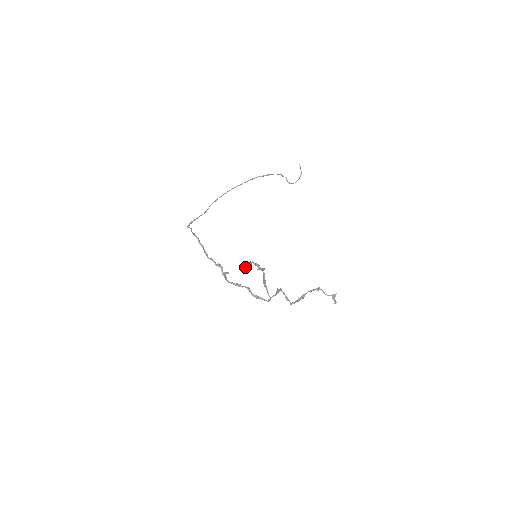
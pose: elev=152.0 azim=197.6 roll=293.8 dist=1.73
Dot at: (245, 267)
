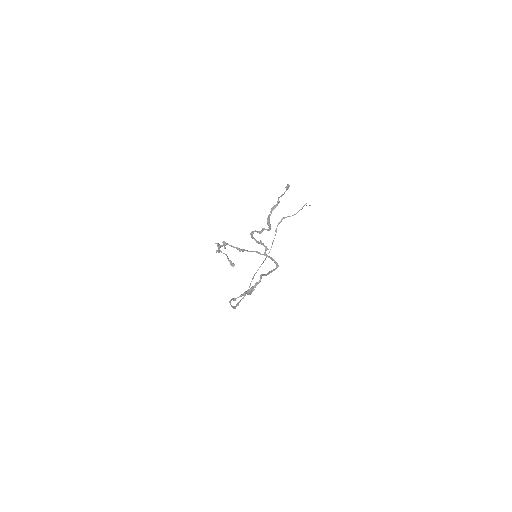
Dot at: (231, 263)
